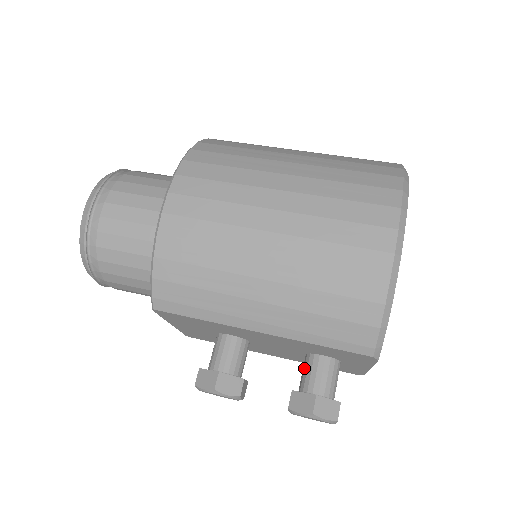
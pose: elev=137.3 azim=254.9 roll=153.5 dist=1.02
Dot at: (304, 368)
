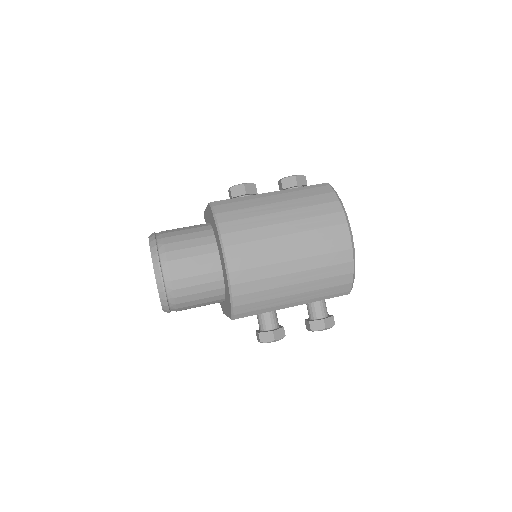
Dot at: (309, 307)
